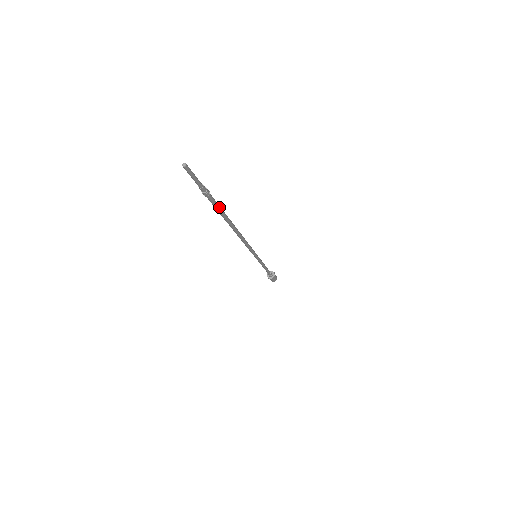
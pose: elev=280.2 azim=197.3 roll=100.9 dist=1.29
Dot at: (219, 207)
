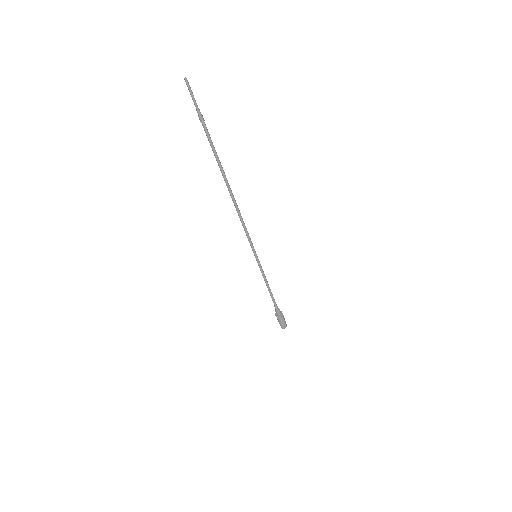
Dot at: (212, 145)
